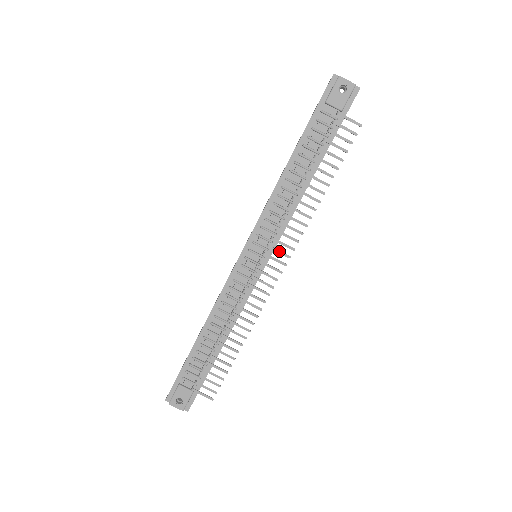
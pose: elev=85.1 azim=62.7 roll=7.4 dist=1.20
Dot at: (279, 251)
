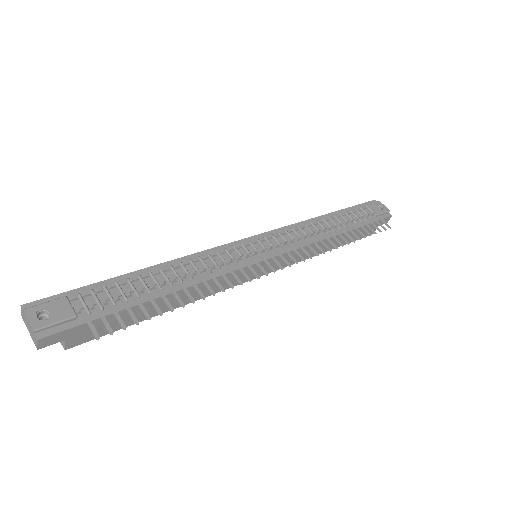
Dot at: (289, 253)
